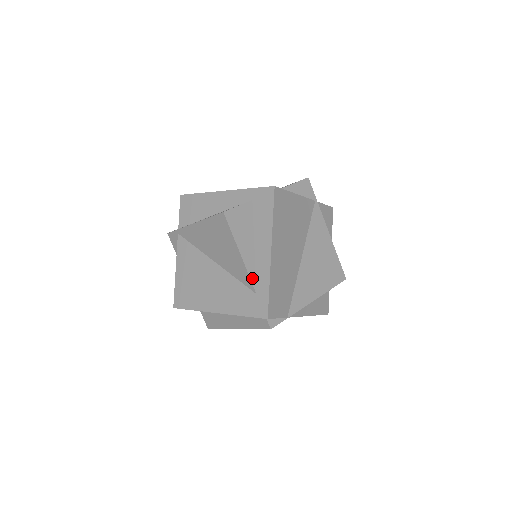
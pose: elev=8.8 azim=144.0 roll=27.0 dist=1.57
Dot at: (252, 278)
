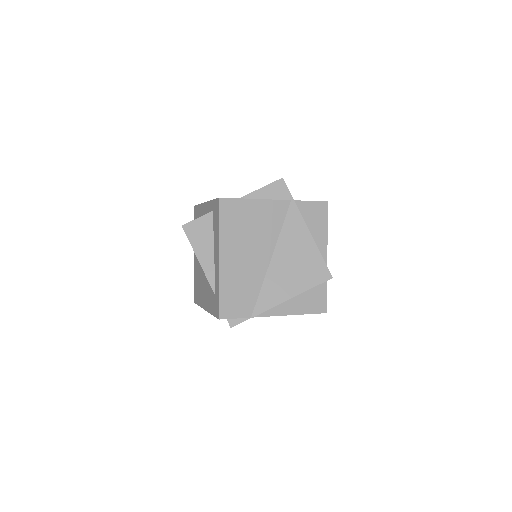
Dot at: (211, 282)
